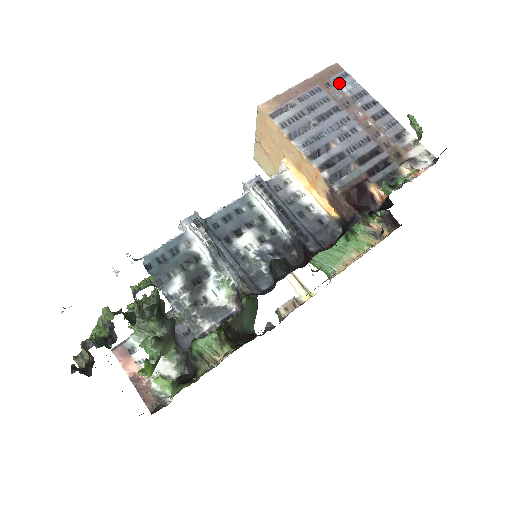
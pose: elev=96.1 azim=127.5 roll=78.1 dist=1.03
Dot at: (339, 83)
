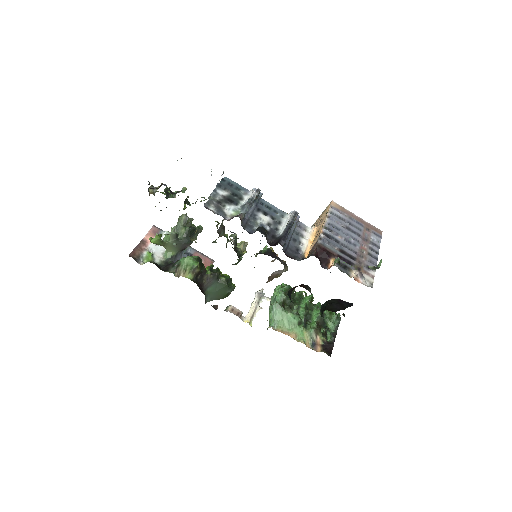
Dot at: (373, 234)
